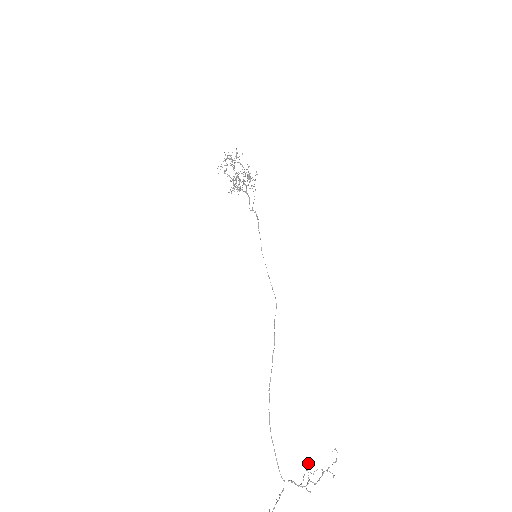
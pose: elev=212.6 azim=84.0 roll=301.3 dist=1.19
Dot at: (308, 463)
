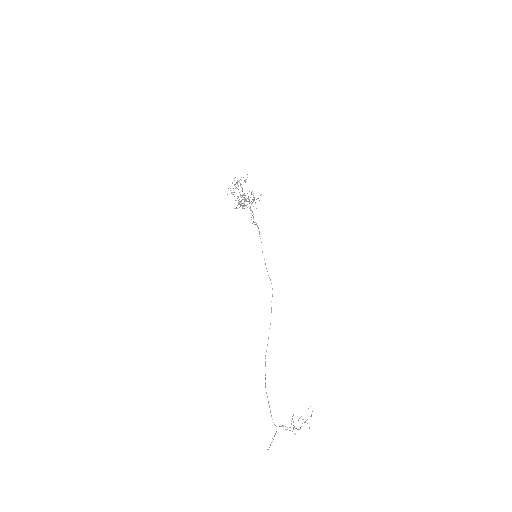
Dot at: (293, 414)
